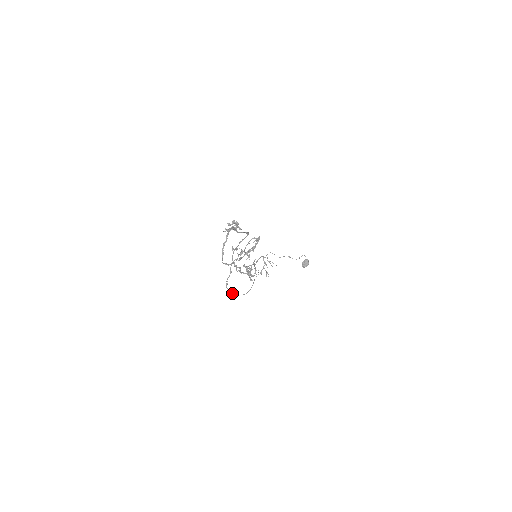
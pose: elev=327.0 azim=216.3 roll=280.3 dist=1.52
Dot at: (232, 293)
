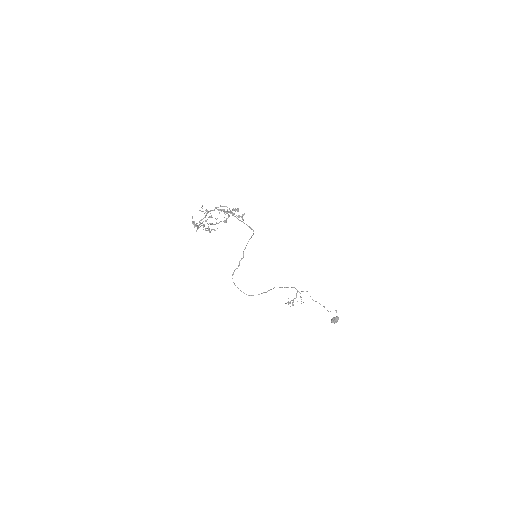
Dot at: (235, 285)
